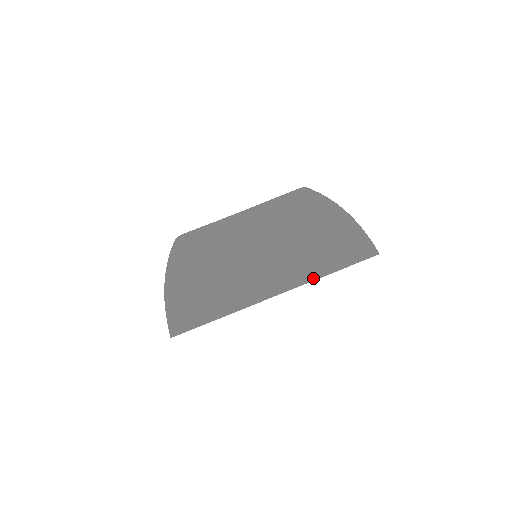
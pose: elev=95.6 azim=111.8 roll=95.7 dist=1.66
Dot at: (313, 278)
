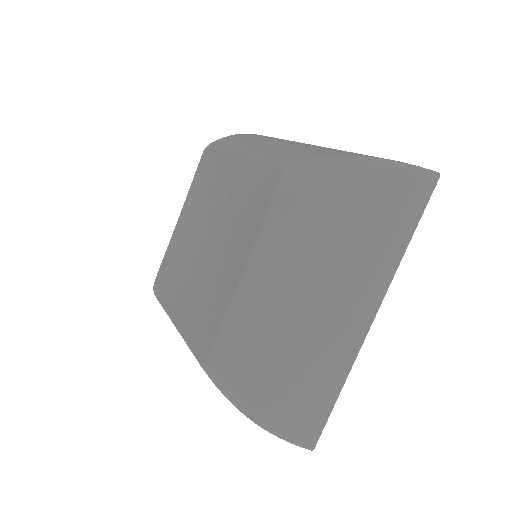
Dot at: (395, 268)
